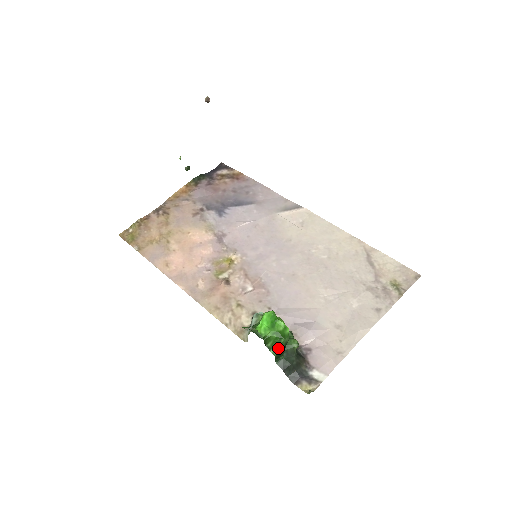
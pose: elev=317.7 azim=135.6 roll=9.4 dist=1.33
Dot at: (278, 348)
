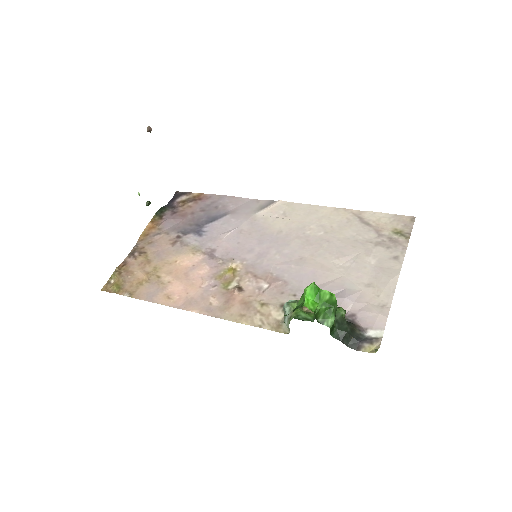
Dot at: (331, 319)
